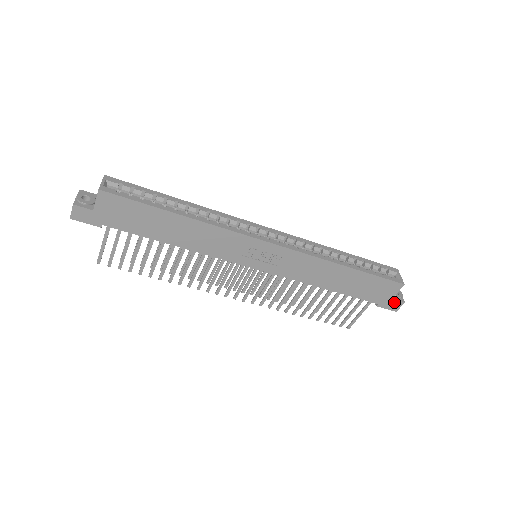
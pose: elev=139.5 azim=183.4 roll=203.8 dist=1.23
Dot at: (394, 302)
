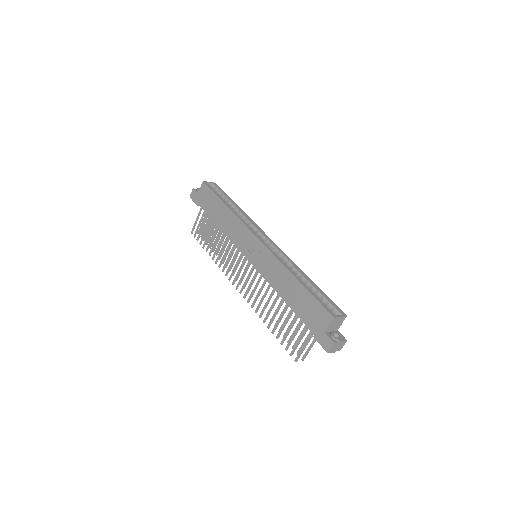
Dot at: (326, 338)
